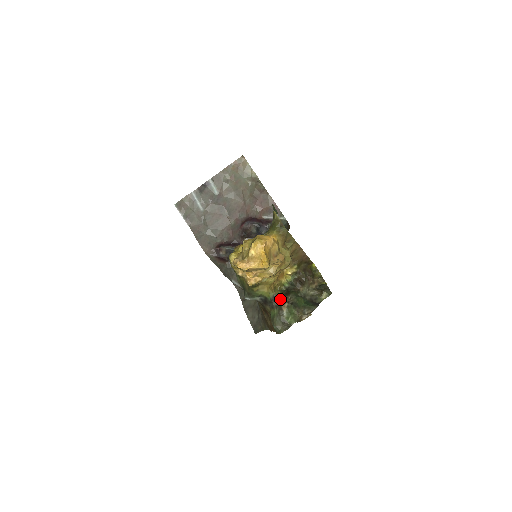
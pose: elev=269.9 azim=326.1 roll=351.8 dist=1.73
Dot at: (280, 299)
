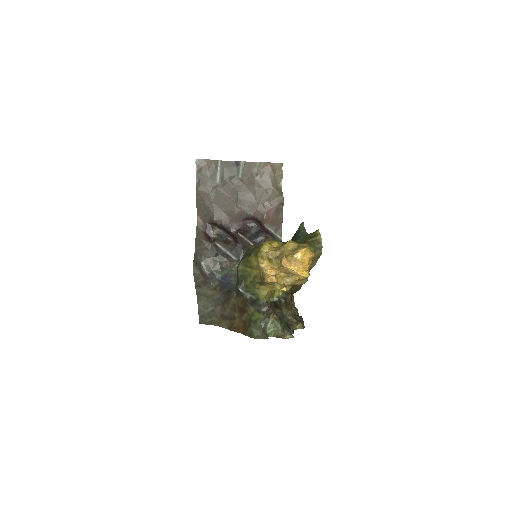
Dot at: (271, 308)
